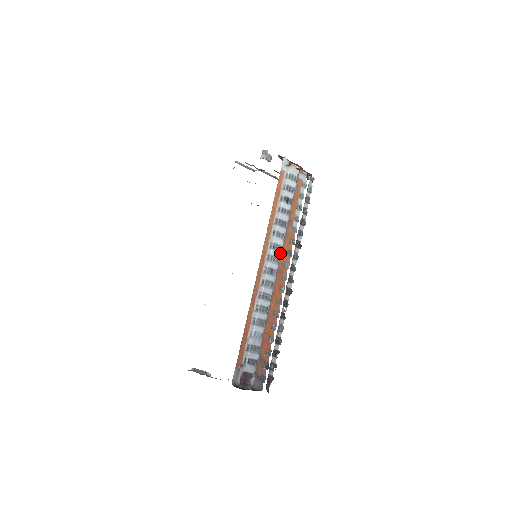
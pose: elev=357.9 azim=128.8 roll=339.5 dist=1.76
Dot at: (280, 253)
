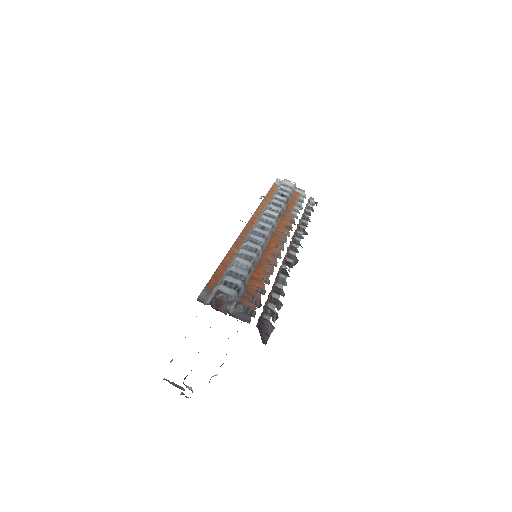
Dot at: (274, 219)
